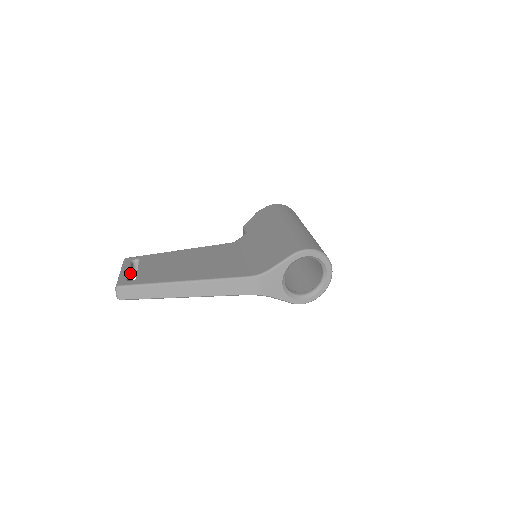
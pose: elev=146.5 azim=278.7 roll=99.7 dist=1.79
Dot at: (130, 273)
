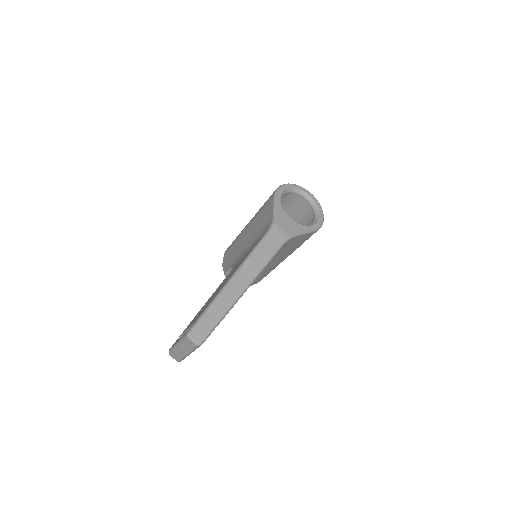
Dot at: occluded
